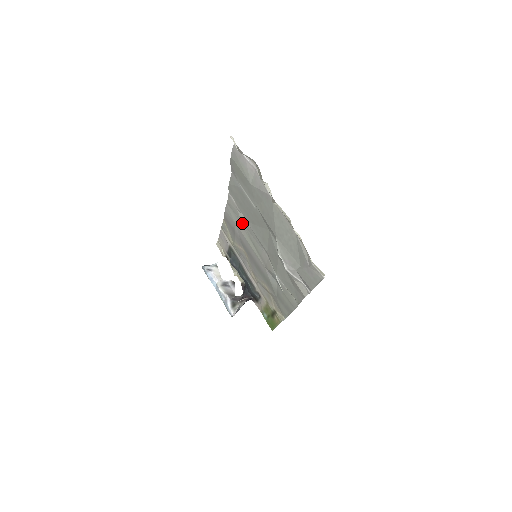
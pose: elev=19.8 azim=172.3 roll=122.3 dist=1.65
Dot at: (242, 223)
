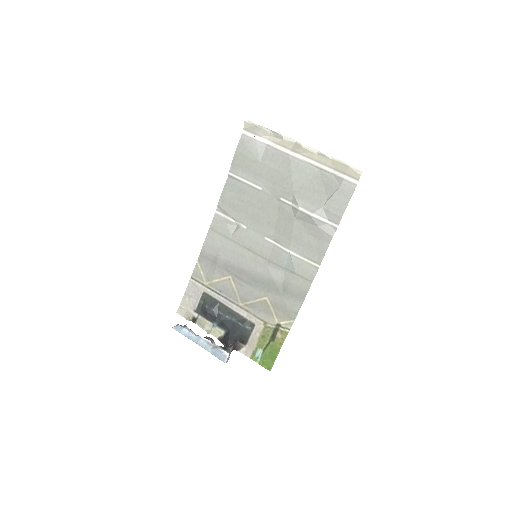
Dot at: (232, 237)
